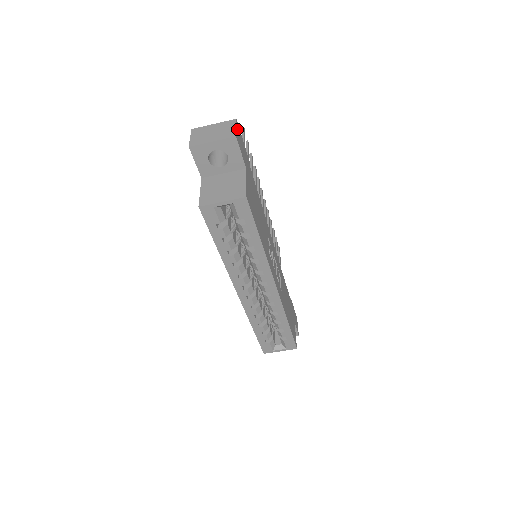
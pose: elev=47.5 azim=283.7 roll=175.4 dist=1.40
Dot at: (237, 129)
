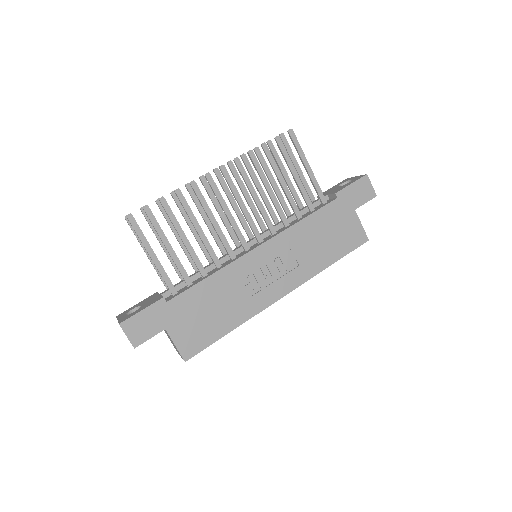
Dot at: (128, 332)
